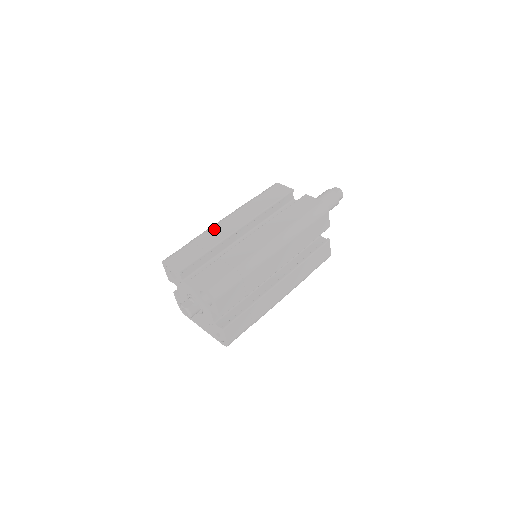
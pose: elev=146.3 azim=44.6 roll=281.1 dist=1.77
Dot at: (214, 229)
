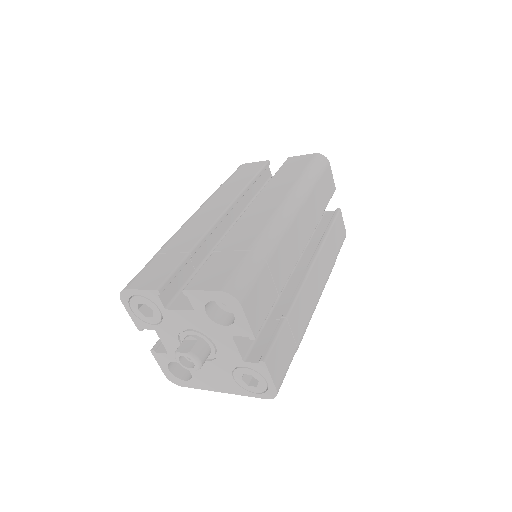
Dot at: (184, 229)
